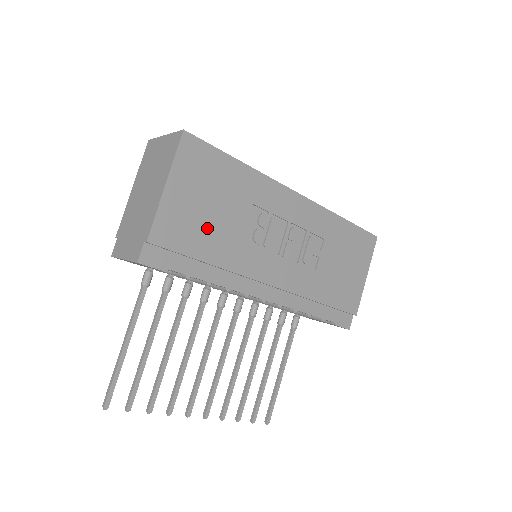
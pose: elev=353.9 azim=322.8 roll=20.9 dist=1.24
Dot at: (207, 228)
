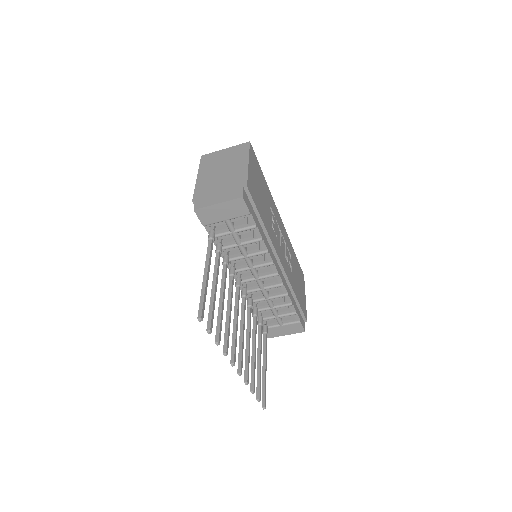
Dot at: (261, 202)
